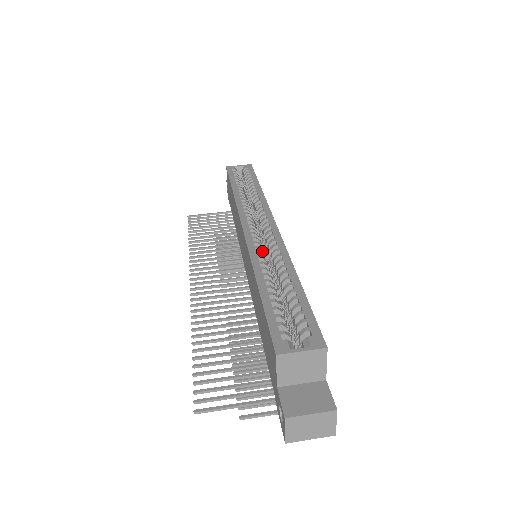
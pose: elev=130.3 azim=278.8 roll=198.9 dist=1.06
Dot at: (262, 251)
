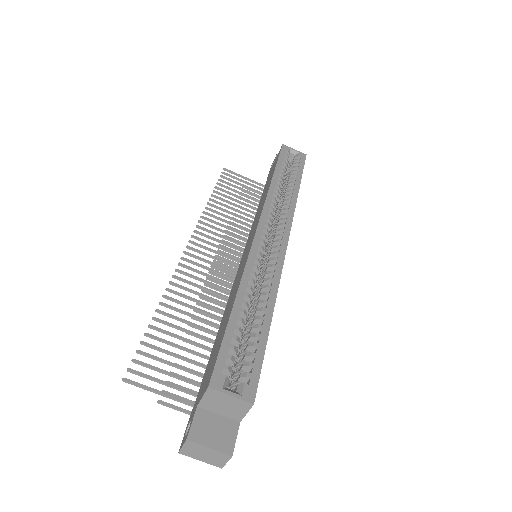
Dot at: (260, 264)
